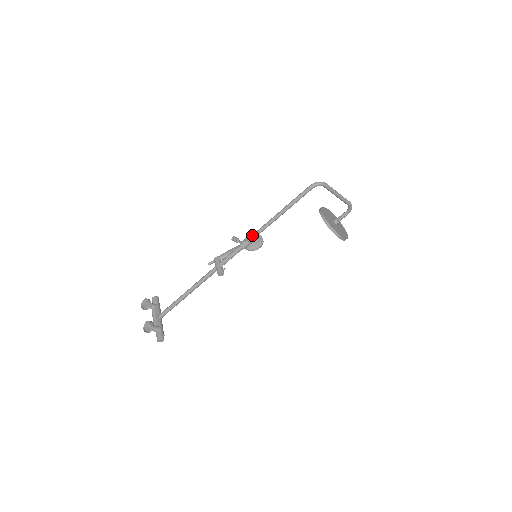
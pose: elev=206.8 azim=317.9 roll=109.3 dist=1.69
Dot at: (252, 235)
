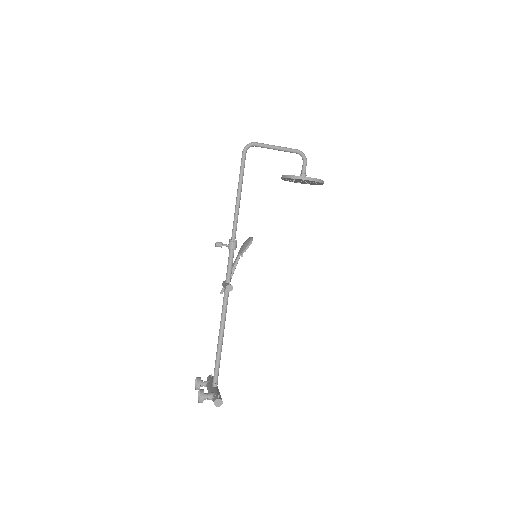
Dot at: (232, 232)
